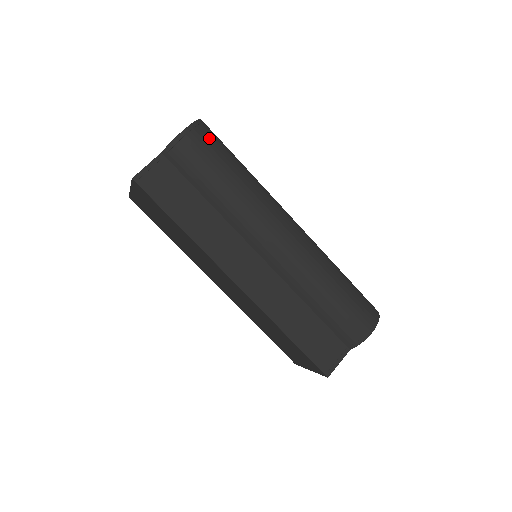
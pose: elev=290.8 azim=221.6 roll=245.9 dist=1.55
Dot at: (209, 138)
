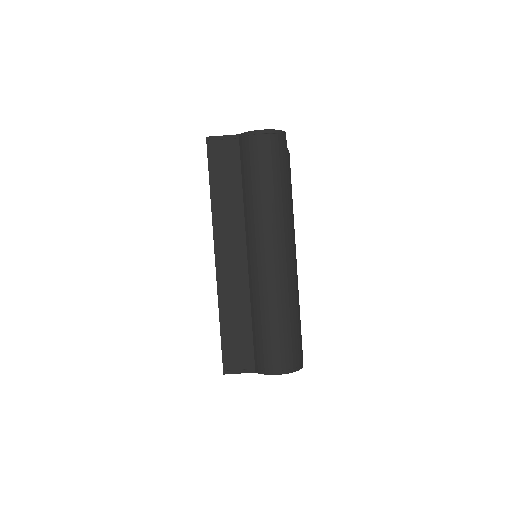
Dot at: (277, 148)
